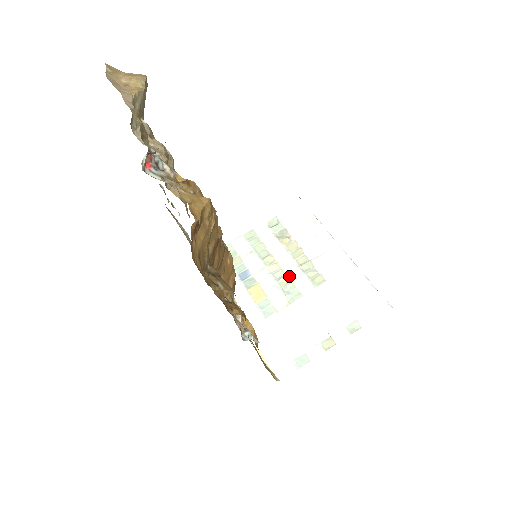
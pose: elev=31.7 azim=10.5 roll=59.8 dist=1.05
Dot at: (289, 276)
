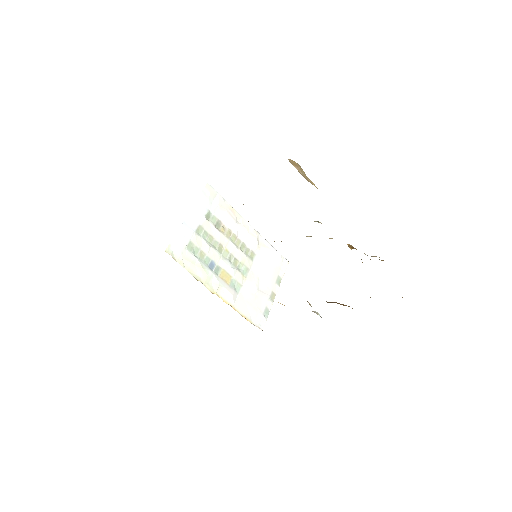
Dot at: (237, 257)
